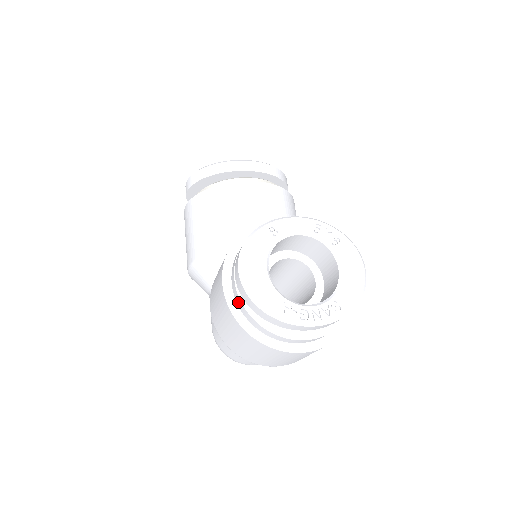
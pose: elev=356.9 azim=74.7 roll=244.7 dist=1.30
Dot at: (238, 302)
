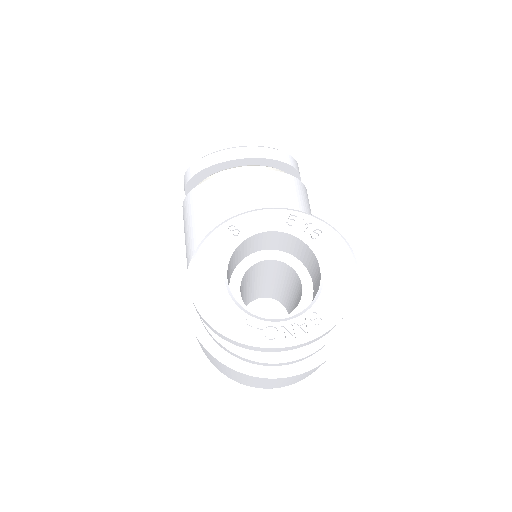
Dot at: (201, 320)
